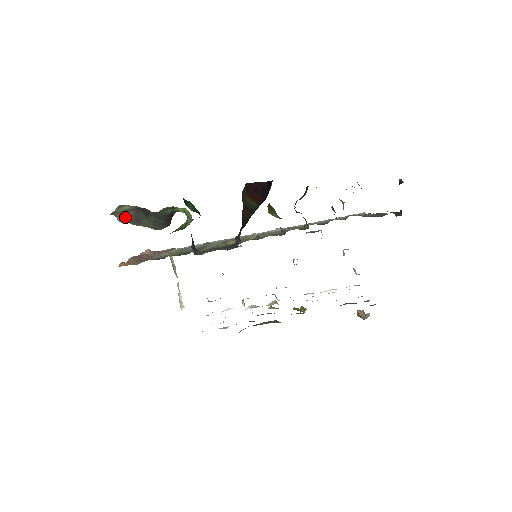
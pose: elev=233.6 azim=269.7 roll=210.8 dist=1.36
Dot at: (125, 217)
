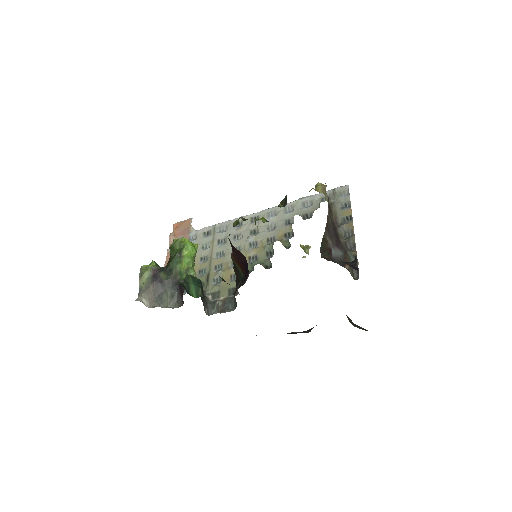
Dot at: (150, 296)
